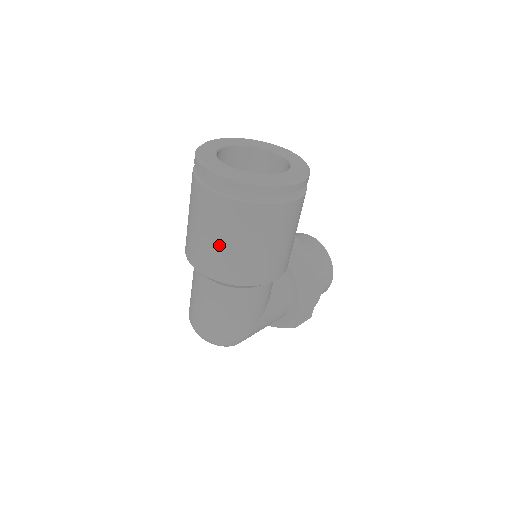
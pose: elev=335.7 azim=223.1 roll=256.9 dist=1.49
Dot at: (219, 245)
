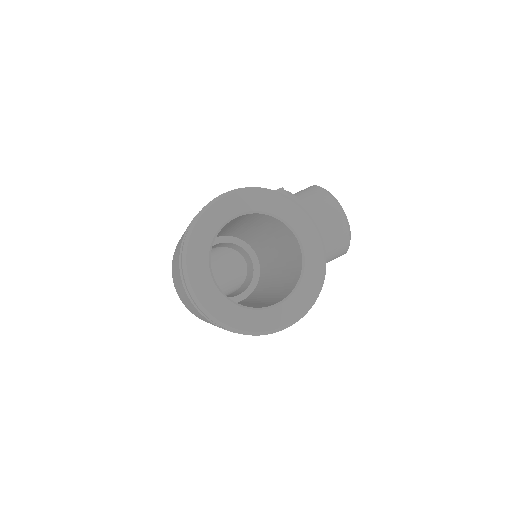
Dot at: (195, 313)
